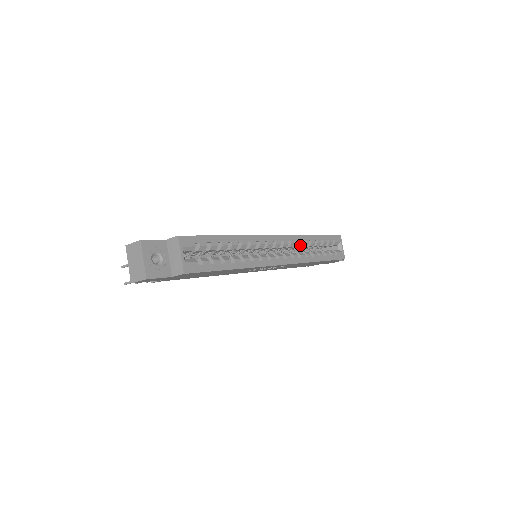
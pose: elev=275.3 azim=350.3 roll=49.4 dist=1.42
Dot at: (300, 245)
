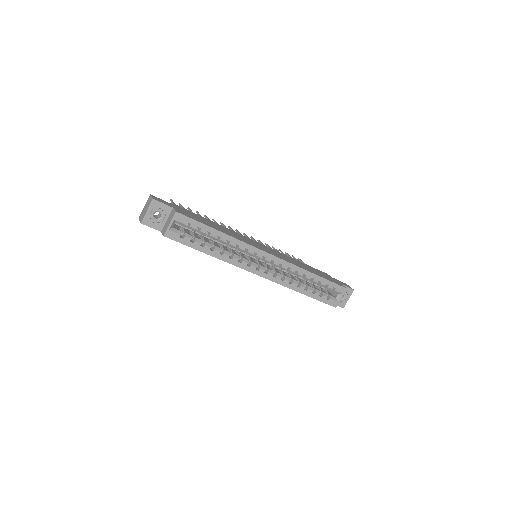
Dot at: (292, 272)
